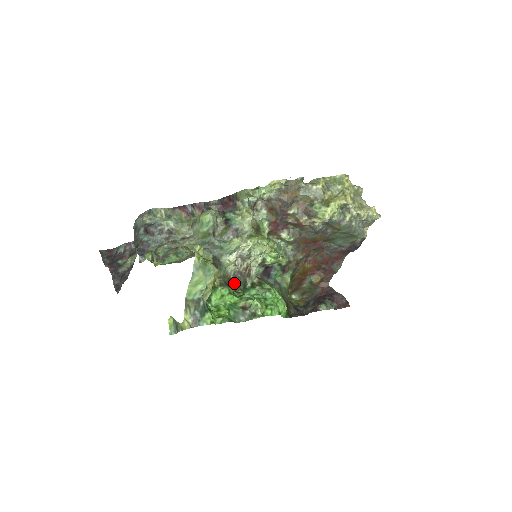
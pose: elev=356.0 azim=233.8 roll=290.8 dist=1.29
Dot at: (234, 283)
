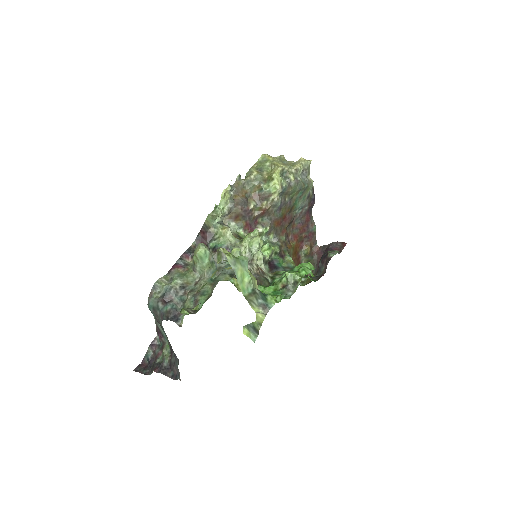
Dot at: (260, 283)
